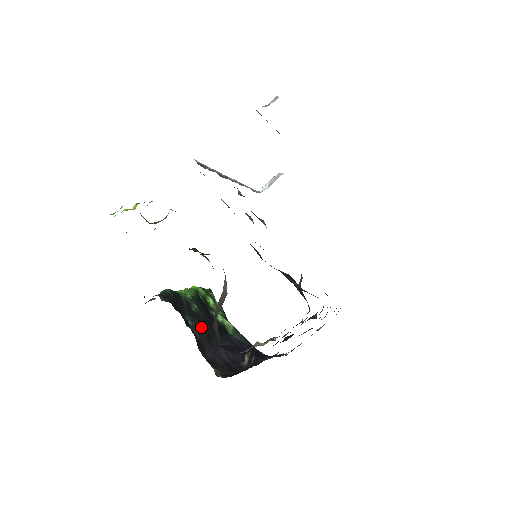
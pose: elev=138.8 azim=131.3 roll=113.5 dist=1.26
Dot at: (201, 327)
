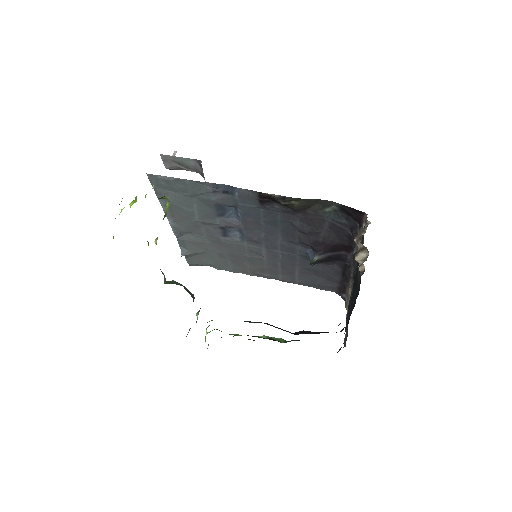
Dot at: occluded
